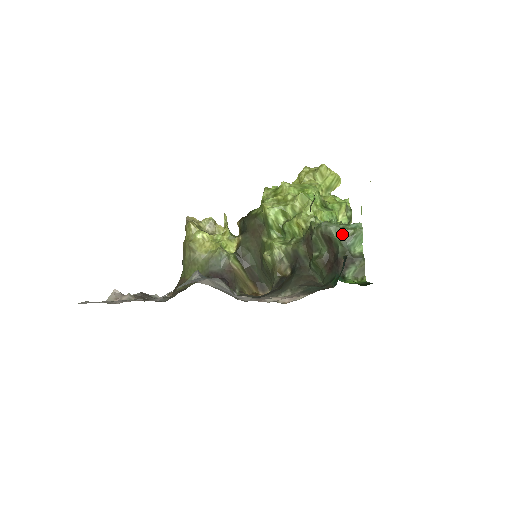
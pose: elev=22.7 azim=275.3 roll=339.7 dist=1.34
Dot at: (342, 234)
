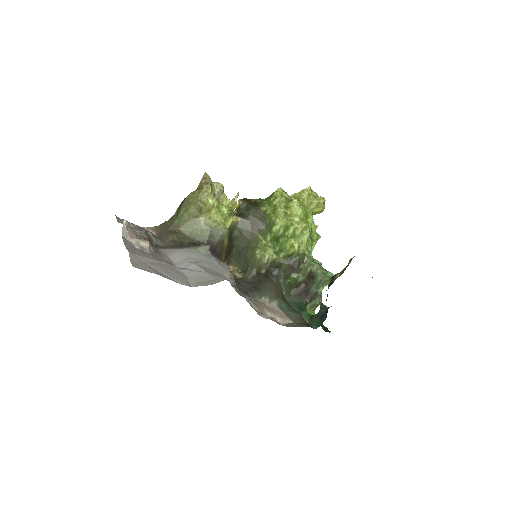
Dot at: (322, 278)
